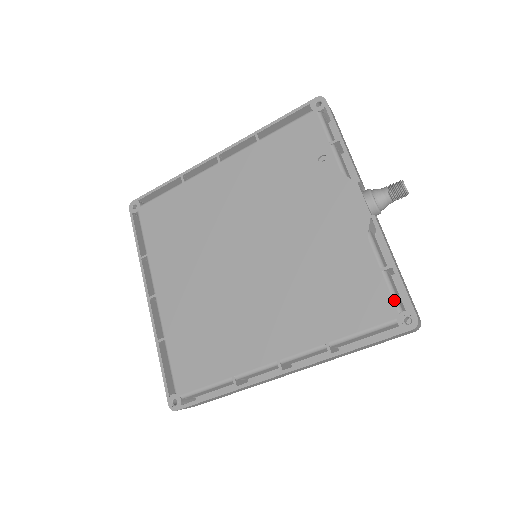
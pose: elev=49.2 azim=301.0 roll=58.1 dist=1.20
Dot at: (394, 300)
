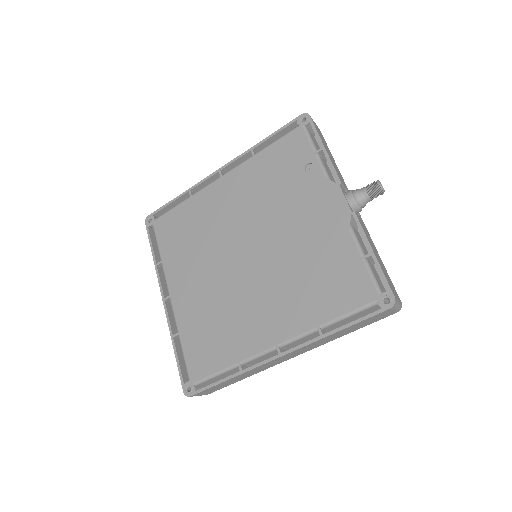
Dot at: (374, 284)
